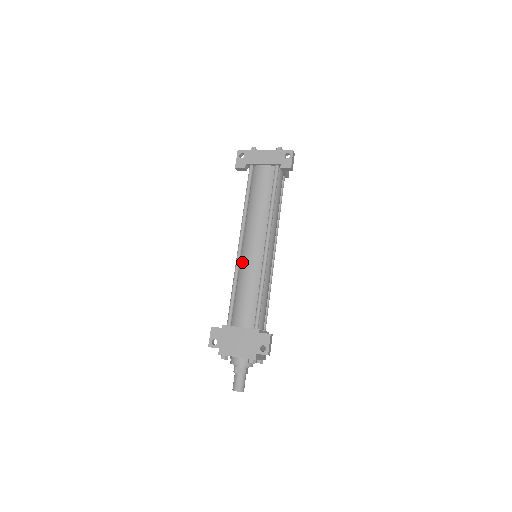
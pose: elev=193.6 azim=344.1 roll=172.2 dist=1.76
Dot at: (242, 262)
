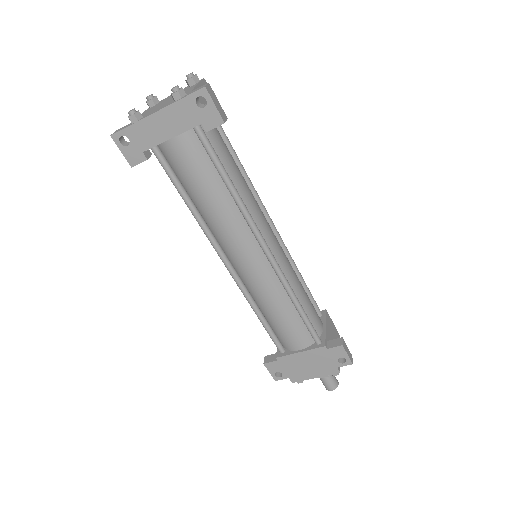
Dot at: (247, 284)
